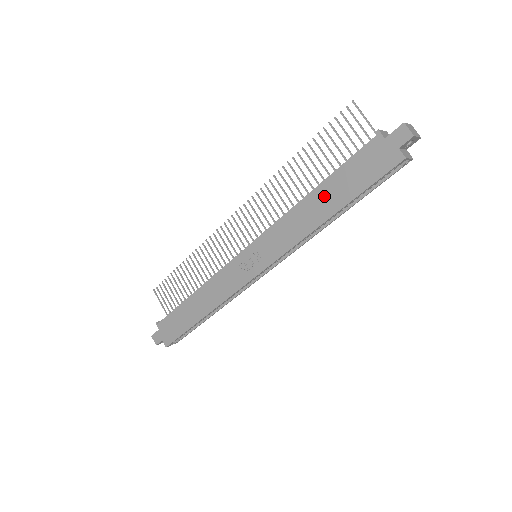
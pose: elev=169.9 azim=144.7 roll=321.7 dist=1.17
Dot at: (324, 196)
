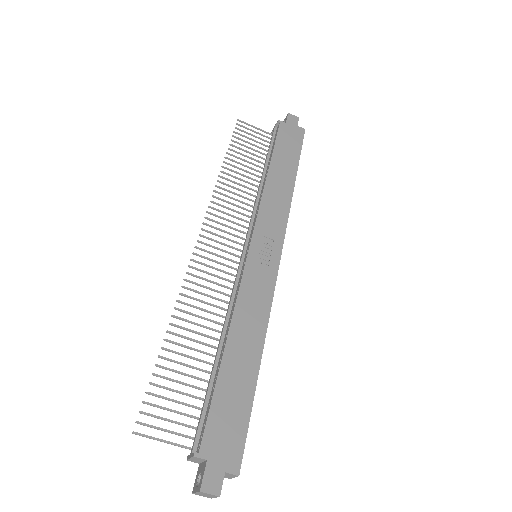
Dot at: (280, 168)
